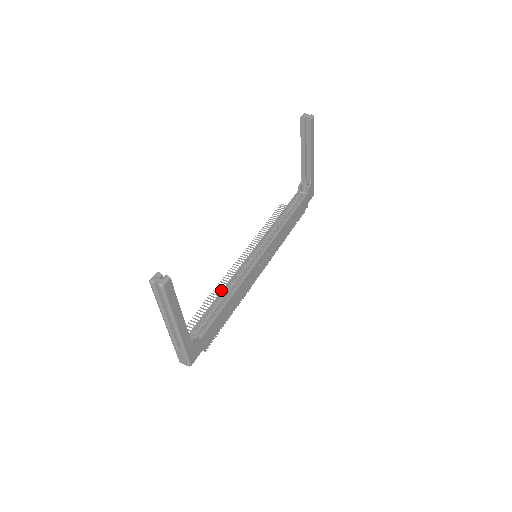
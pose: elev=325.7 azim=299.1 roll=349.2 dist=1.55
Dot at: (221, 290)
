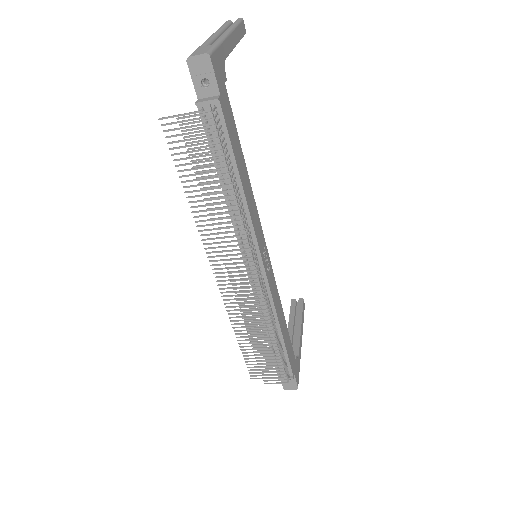
Dot at: (207, 220)
